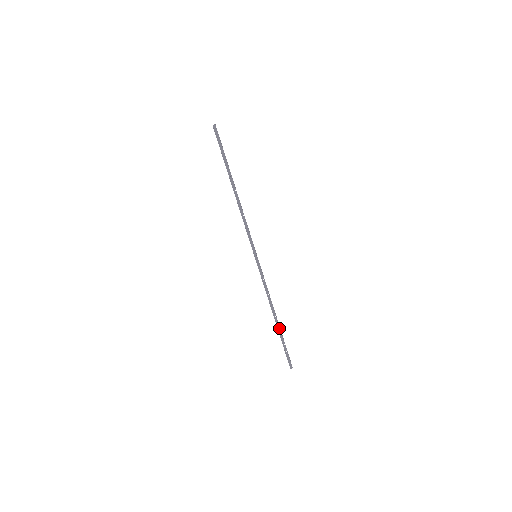
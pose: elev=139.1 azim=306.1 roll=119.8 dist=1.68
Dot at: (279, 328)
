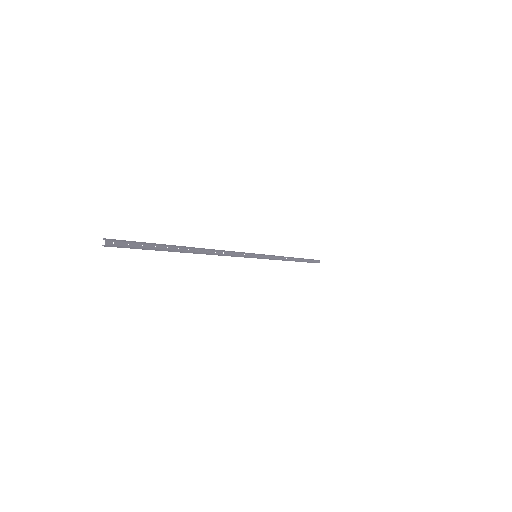
Dot at: (301, 260)
